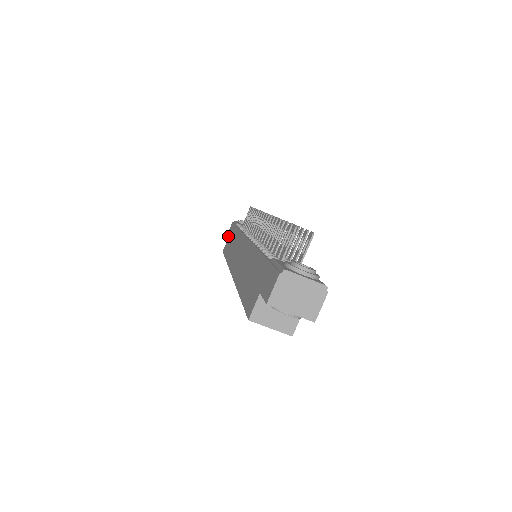
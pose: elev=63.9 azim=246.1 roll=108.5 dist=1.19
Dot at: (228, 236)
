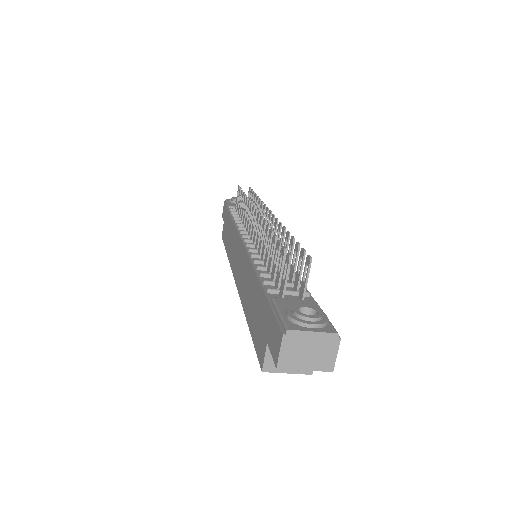
Dot at: (223, 219)
